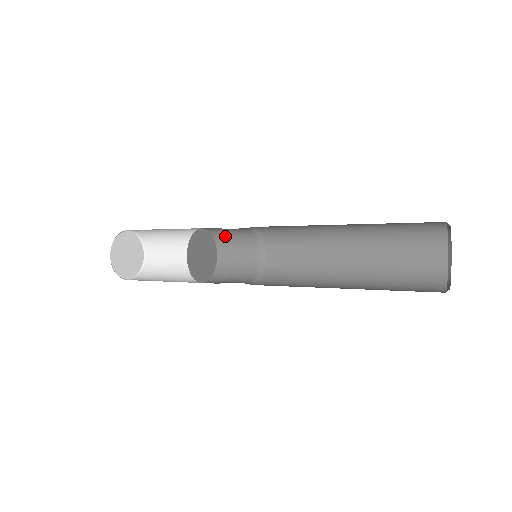
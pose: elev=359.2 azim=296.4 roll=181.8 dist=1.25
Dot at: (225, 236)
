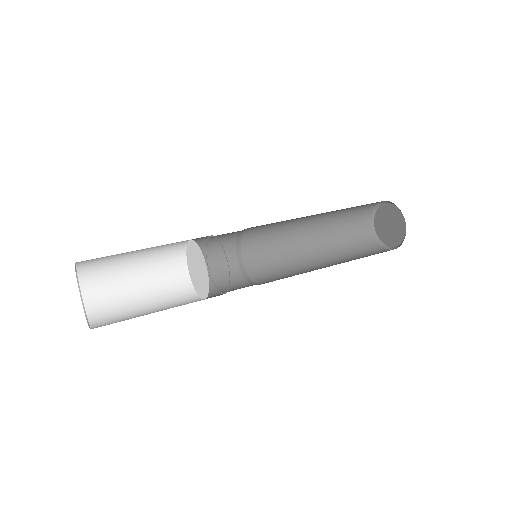
Dot at: (207, 236)
